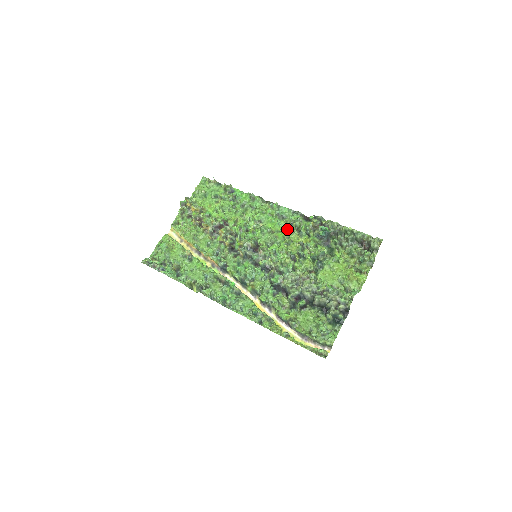
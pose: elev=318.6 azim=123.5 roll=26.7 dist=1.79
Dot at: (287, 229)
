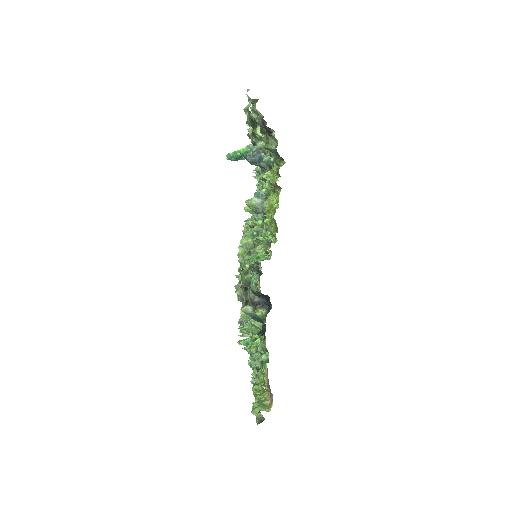
Dot at: occluded
